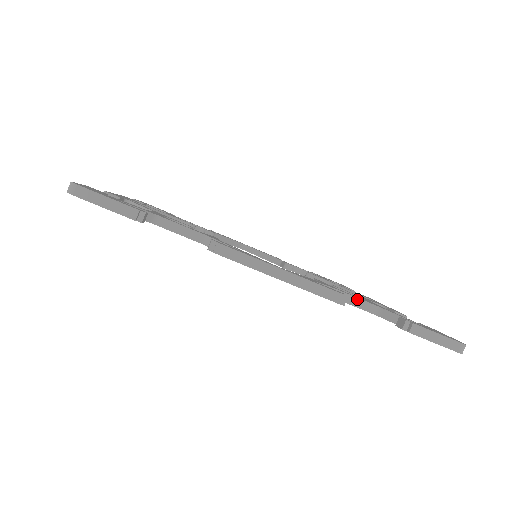
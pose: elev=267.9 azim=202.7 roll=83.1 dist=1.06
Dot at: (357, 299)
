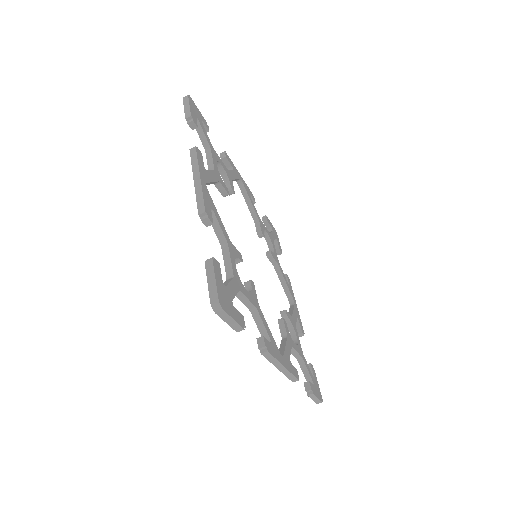
Dot at: (297, 352)
